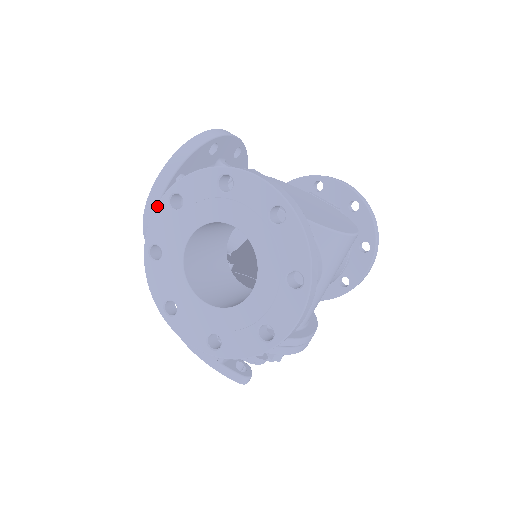
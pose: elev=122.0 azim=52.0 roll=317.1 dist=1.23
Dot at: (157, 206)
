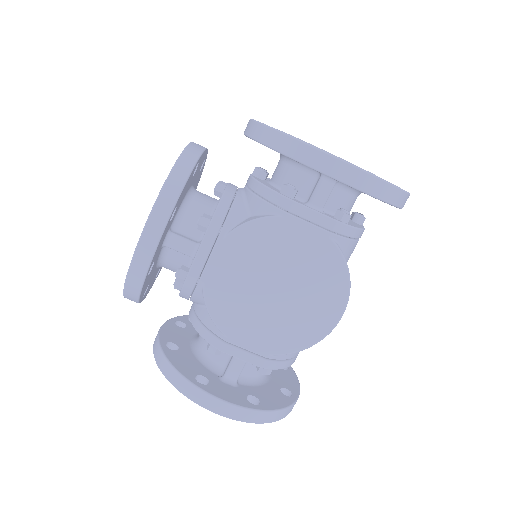
Dot at: occluded
